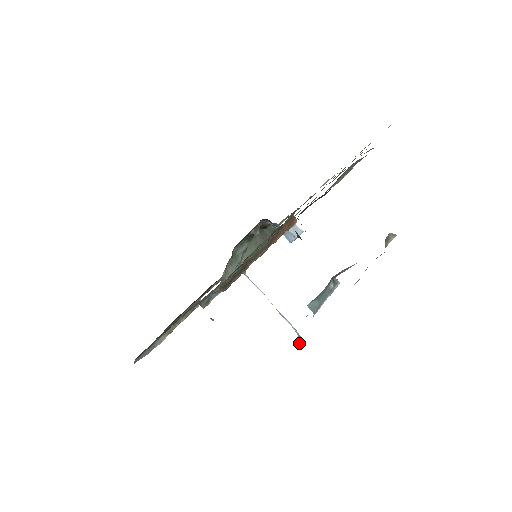
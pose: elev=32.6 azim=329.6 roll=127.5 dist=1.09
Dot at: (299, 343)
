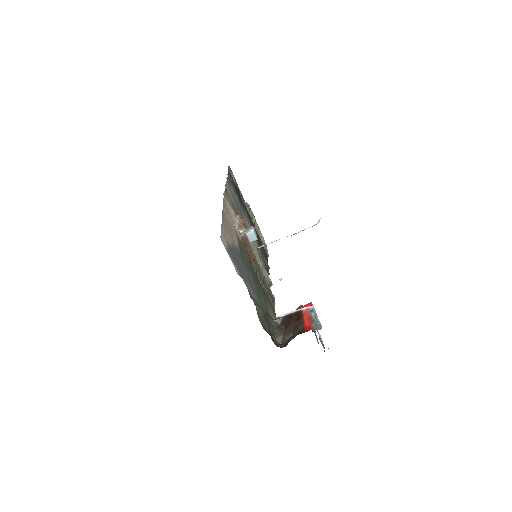
Dot at: (318, 222)
